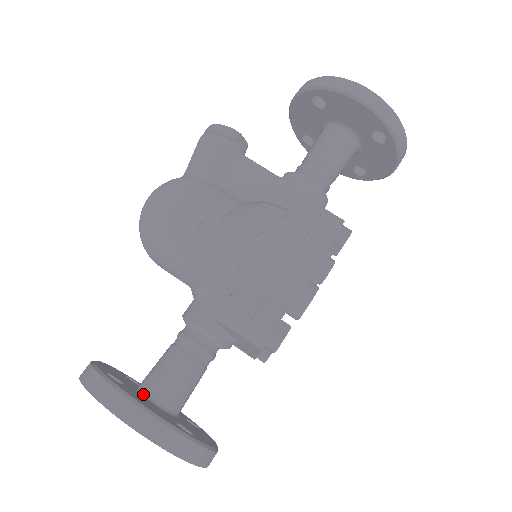
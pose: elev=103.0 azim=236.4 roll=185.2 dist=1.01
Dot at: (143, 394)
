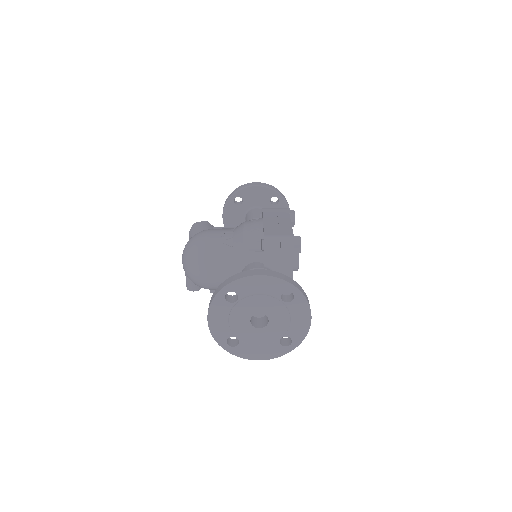
Dot at: occluded
